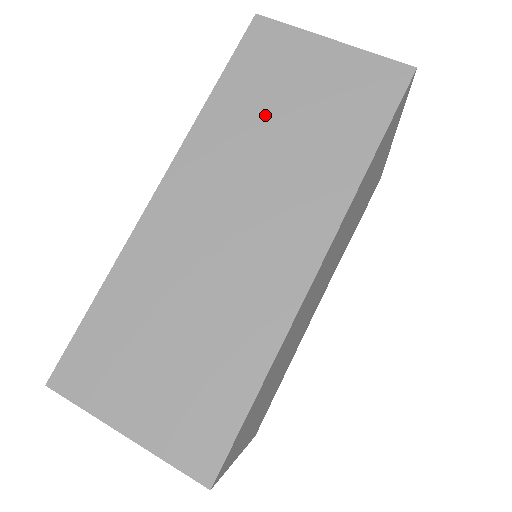
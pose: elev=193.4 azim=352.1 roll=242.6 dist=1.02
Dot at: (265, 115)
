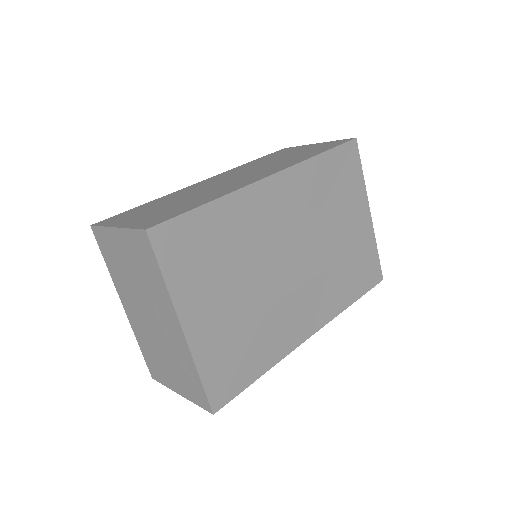
Dot at: (271, 160)
